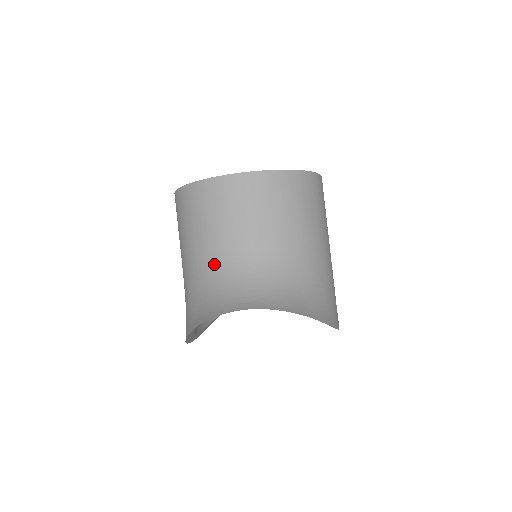
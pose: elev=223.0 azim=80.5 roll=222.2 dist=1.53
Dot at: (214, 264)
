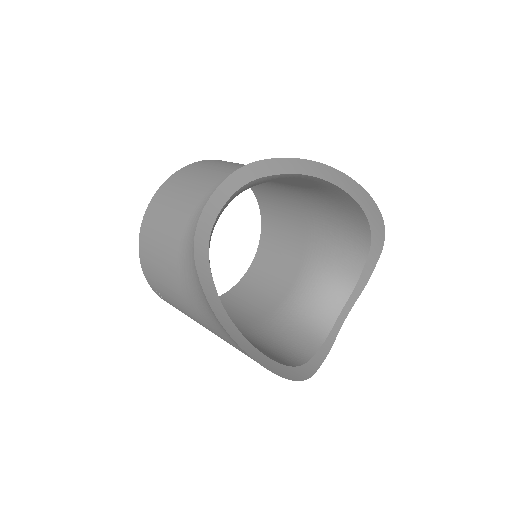
Dot at: (187, 246)
